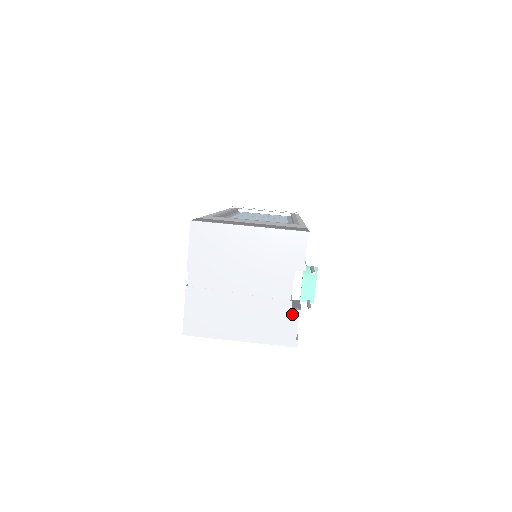
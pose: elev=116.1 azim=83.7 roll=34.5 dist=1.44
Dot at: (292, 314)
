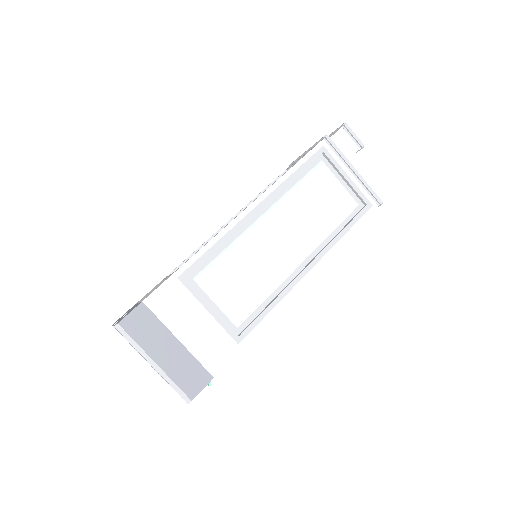
Dot at: occluded
